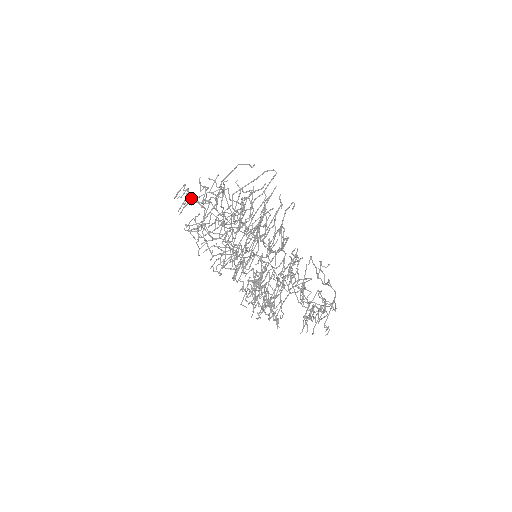
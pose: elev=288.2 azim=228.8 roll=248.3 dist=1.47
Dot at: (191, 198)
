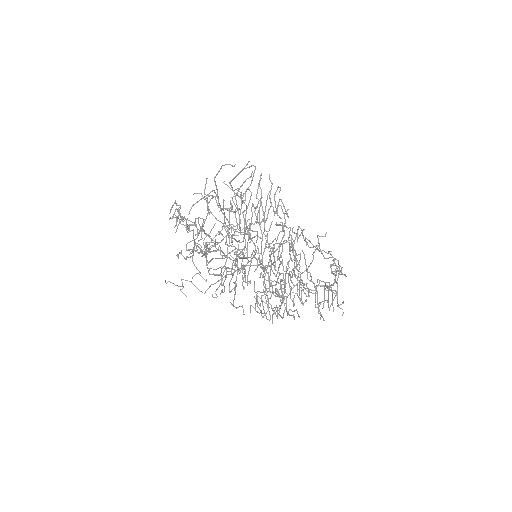
Dot at: (182, 217)
